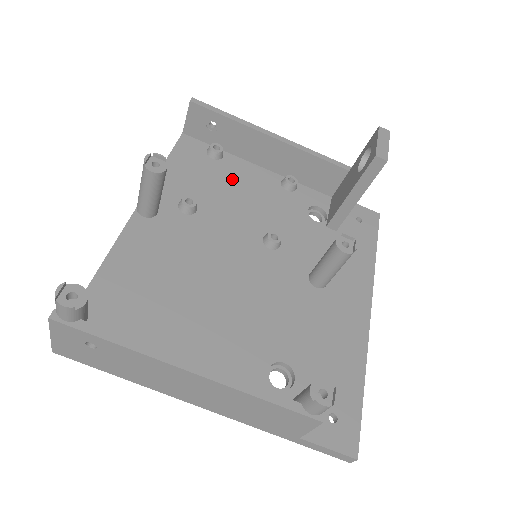
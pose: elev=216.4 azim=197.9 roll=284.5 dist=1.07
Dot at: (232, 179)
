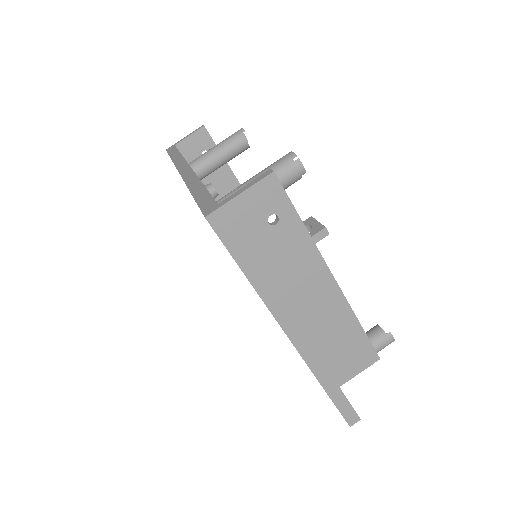
Dot at: occluded
